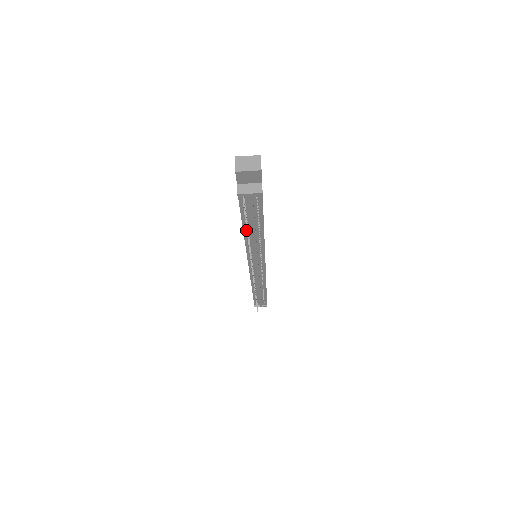
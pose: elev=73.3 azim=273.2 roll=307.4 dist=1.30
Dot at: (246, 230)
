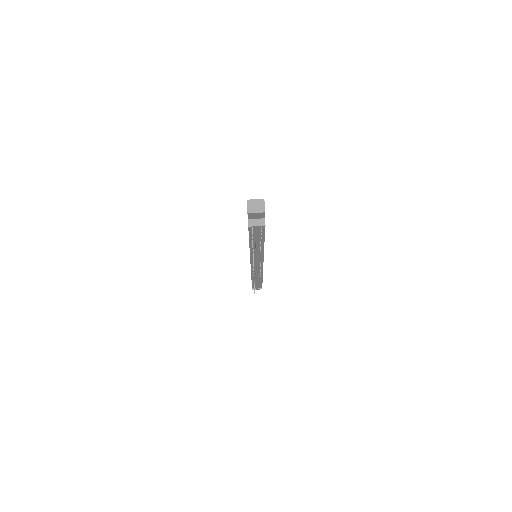
Dot at: (251, 244)
